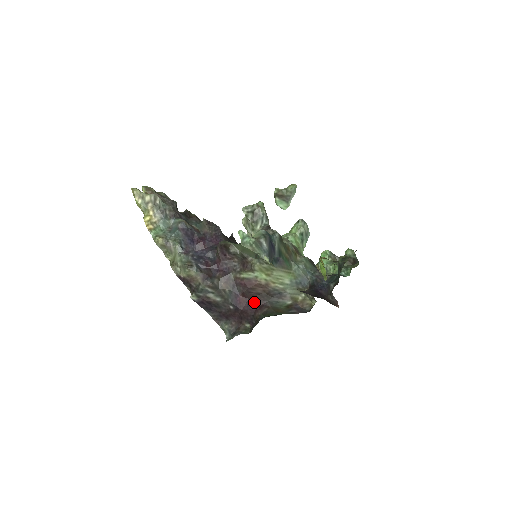
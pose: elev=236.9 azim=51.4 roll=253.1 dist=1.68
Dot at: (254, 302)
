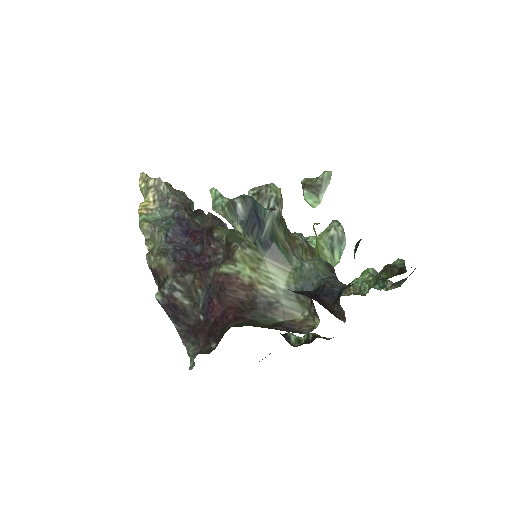
Dot at: (231, 312)
